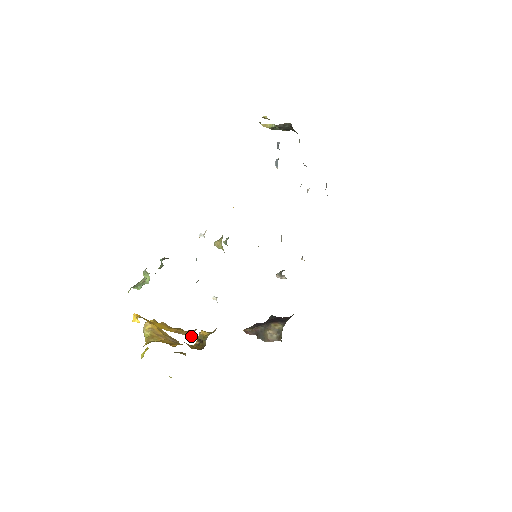
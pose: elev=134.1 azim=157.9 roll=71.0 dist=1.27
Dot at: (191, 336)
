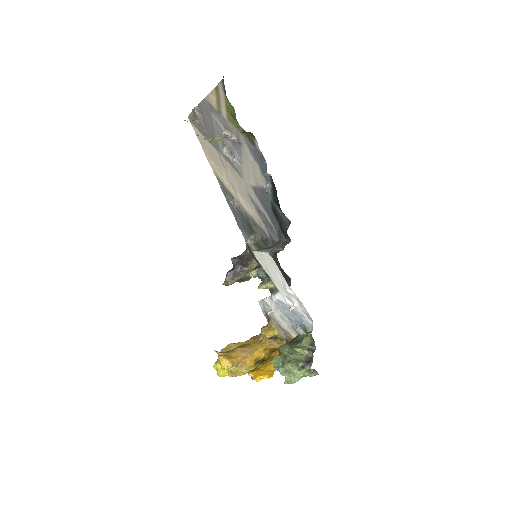
Dot at: occluded
